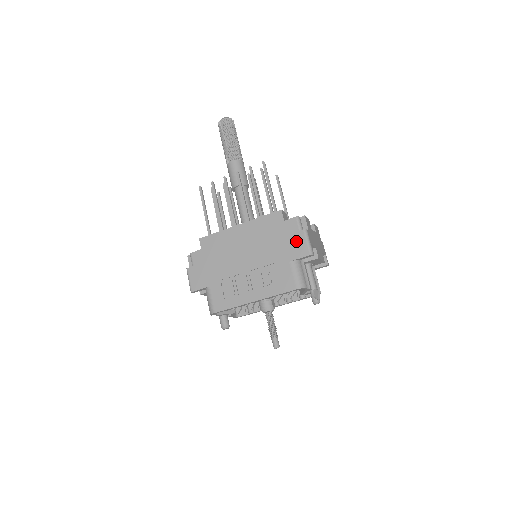
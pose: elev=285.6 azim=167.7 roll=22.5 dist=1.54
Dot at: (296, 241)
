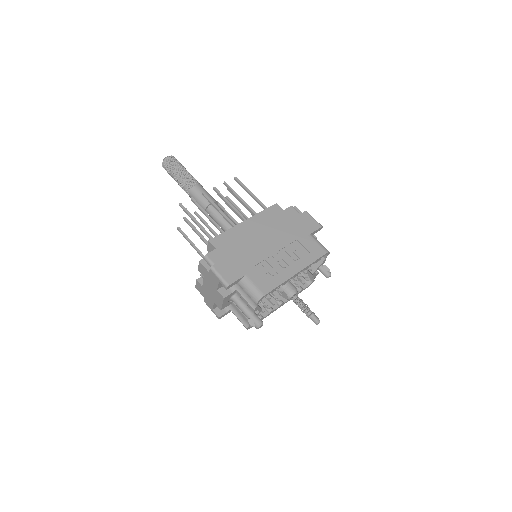
Dot at: (305, 220)
